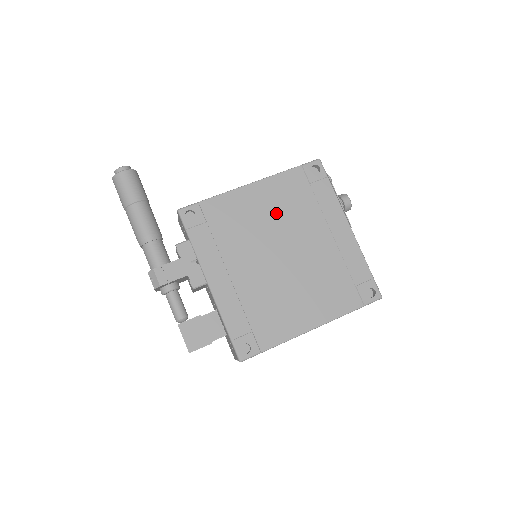
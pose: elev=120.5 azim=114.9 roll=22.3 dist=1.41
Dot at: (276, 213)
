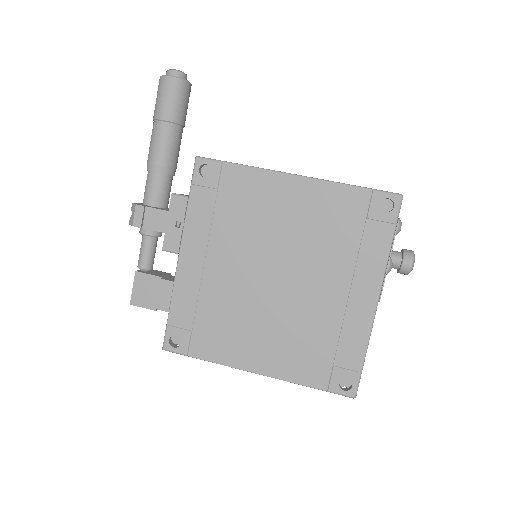
Dot at: (301, 227)
